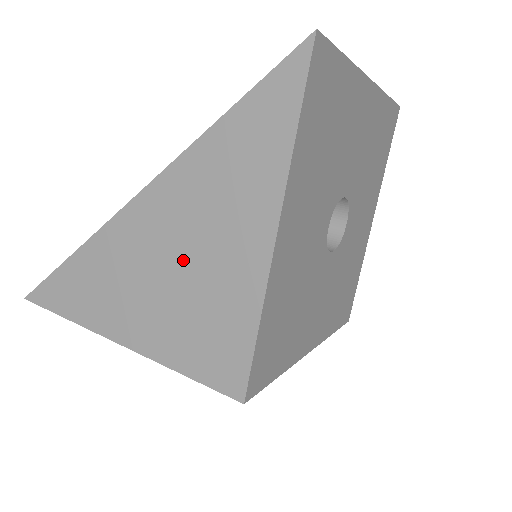
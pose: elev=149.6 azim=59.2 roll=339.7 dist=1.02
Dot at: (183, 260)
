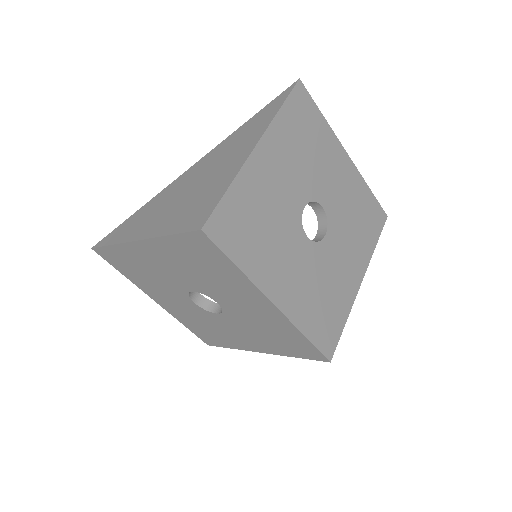
Dot at: (201, 180)
